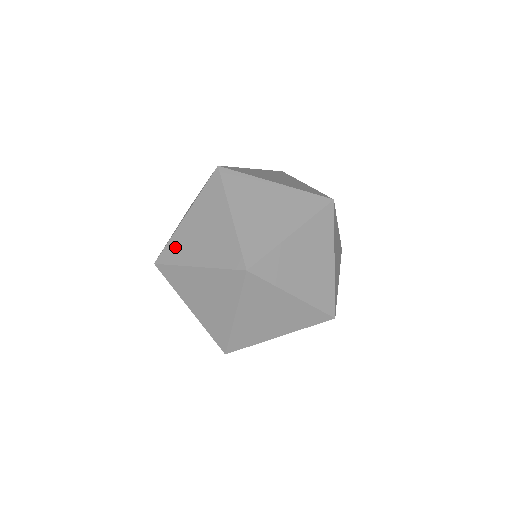
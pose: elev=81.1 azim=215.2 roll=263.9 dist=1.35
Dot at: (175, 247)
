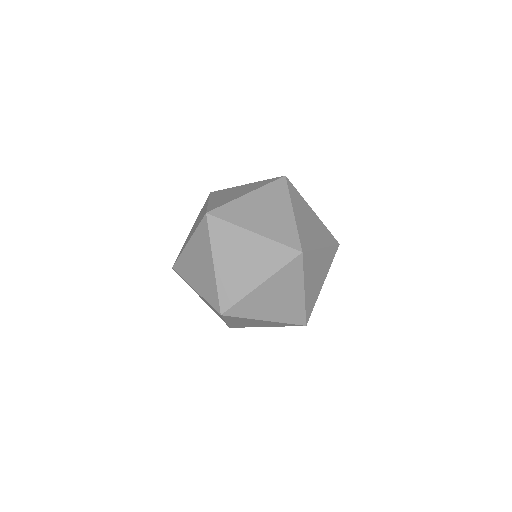
Dot at: (222, 191)
